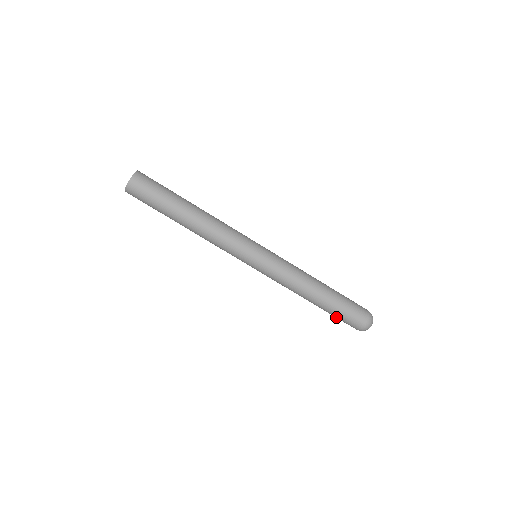
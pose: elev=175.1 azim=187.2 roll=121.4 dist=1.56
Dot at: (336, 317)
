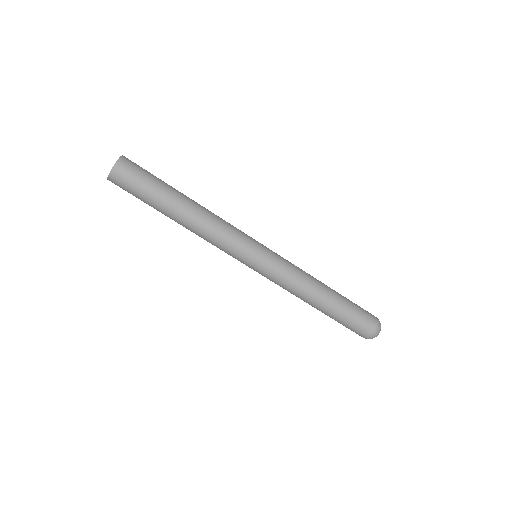
Dot at: (342, 324)
